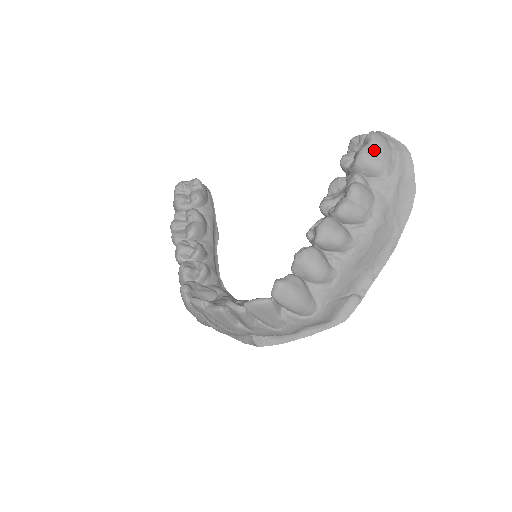
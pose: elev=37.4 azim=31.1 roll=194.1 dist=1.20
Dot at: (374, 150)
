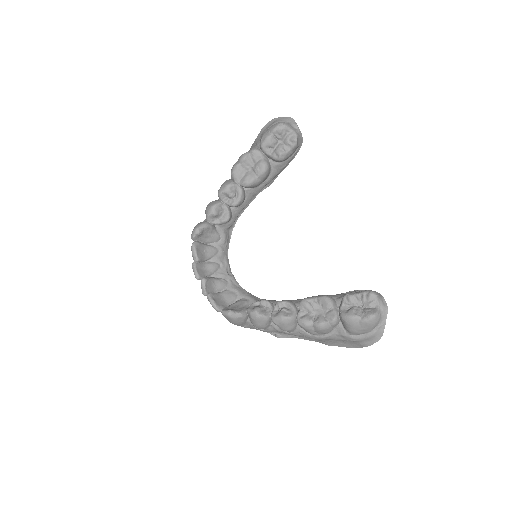
Dot at: (359, 325)
